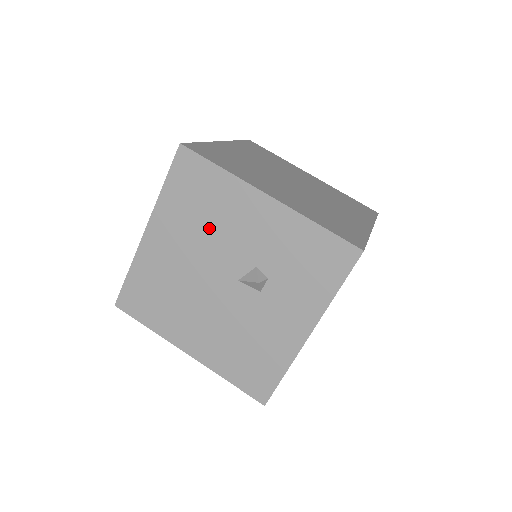
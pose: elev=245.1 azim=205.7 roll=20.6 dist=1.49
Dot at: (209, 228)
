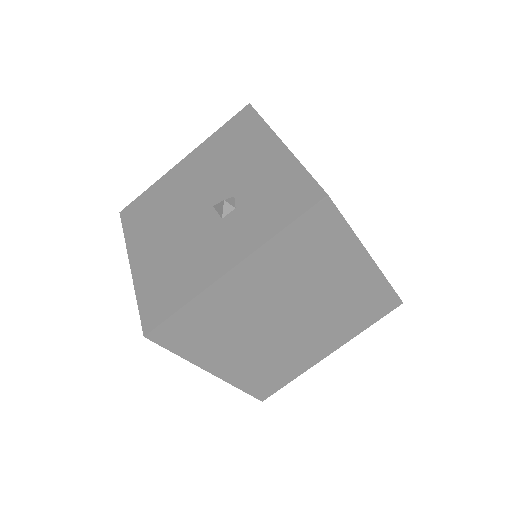
Dot at: (224, 162)
